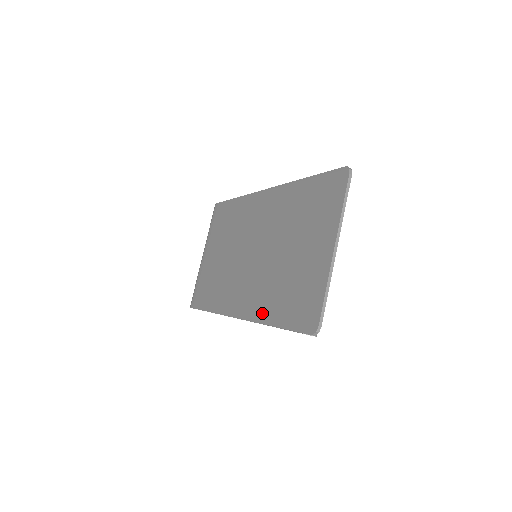
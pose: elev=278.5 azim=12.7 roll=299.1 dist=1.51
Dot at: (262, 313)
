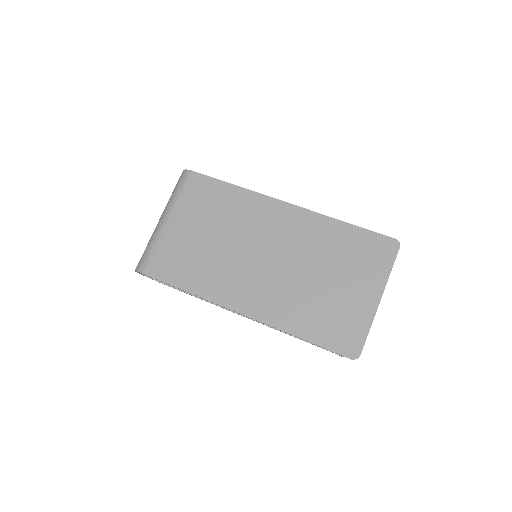
Dot at: (285, 322)
